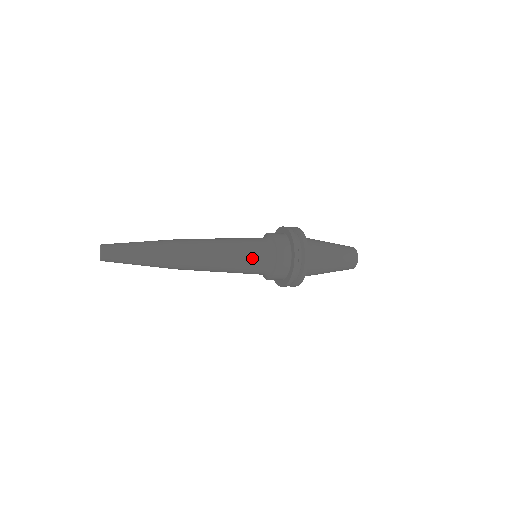
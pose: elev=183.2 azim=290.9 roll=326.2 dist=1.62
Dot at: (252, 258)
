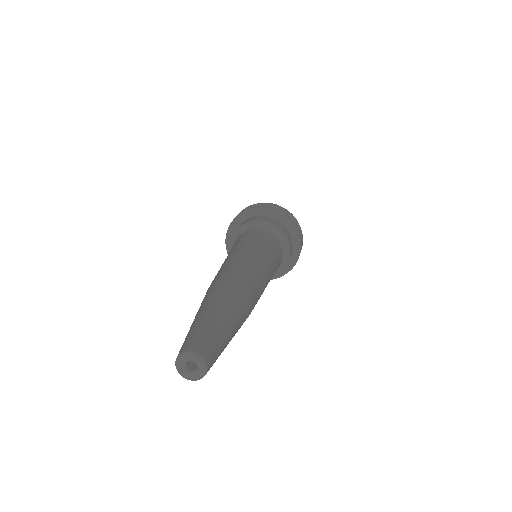
Dot at: (277, 260)
